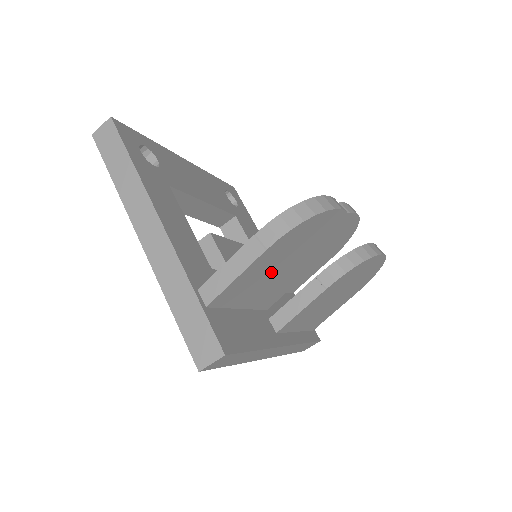
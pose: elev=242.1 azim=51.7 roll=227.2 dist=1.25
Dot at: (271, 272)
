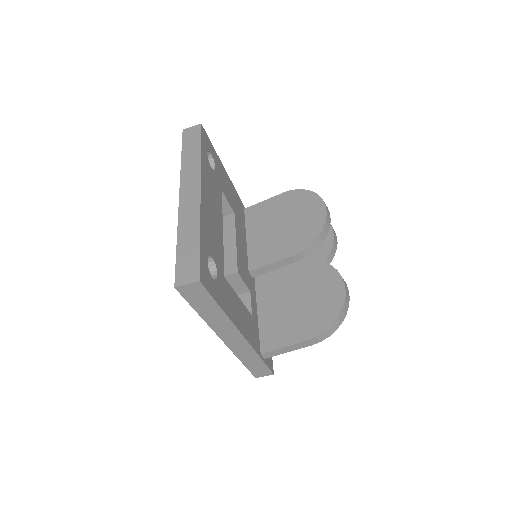
Dot at: occluded
